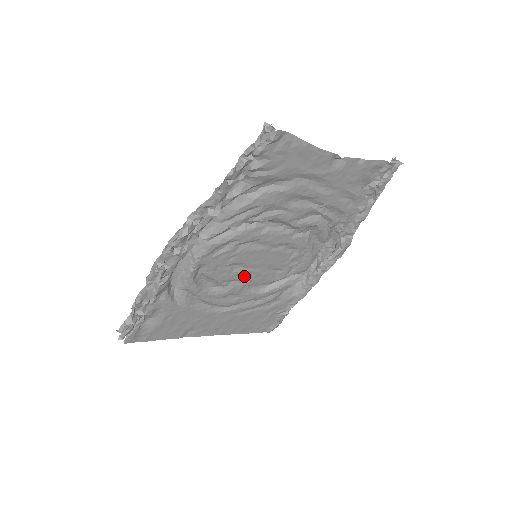
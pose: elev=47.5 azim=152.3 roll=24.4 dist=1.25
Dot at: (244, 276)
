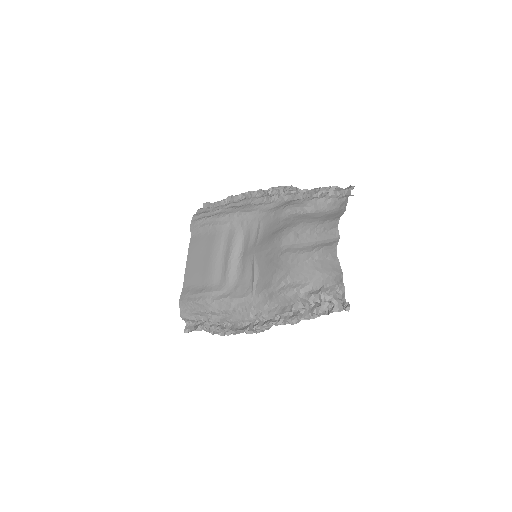
Dot at: occluded
